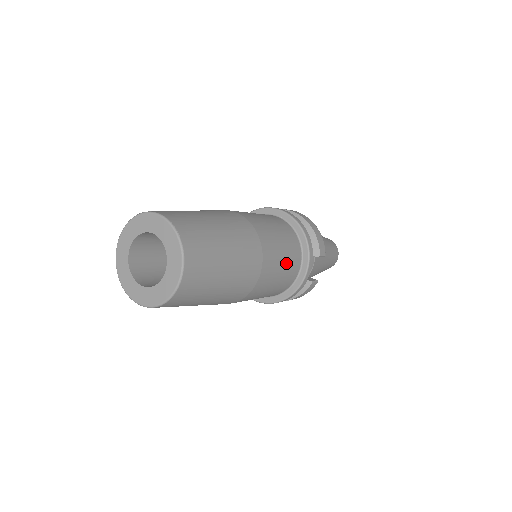
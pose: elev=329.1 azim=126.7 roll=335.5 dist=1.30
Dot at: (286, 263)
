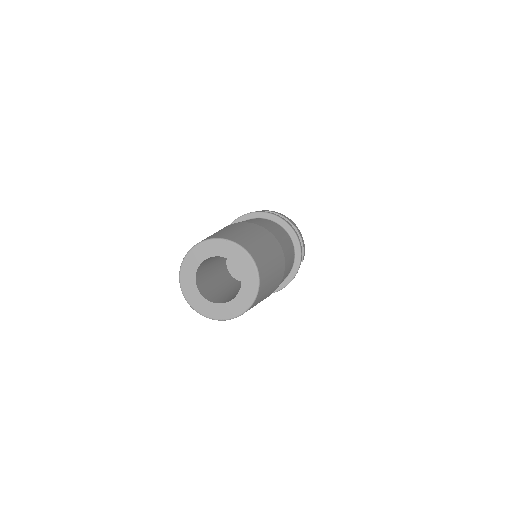
Dot at: (288, 272)
